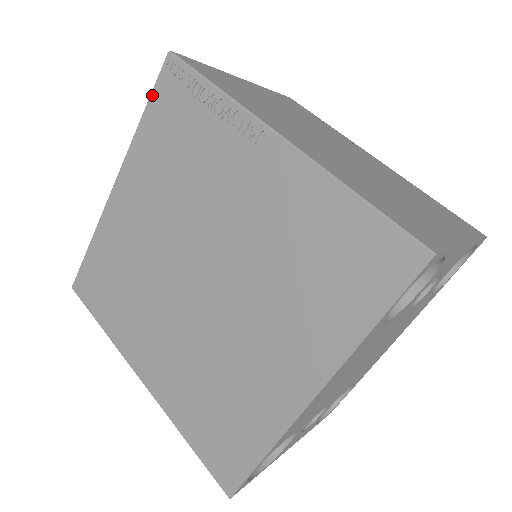
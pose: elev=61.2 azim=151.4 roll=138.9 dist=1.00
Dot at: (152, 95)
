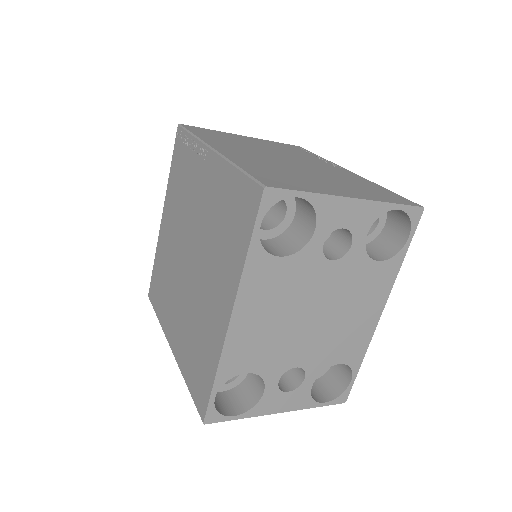
Dot at: (173, 153)
